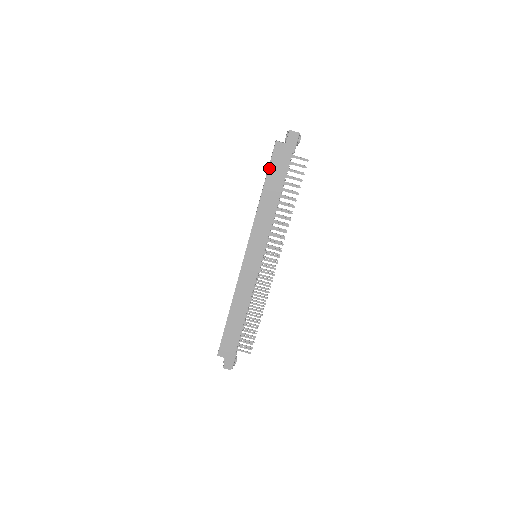
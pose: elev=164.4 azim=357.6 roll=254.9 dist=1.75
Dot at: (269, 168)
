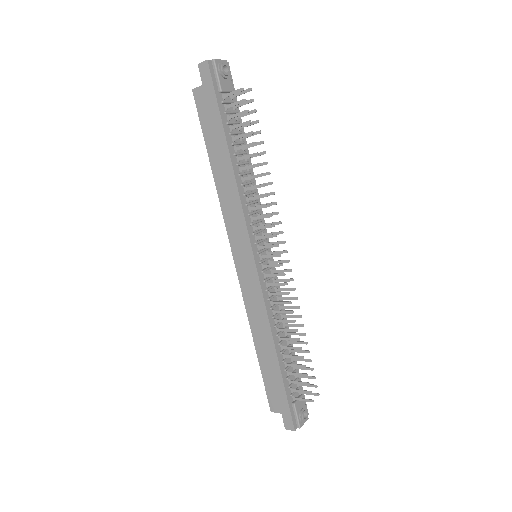
Dot at: (203, 130)
